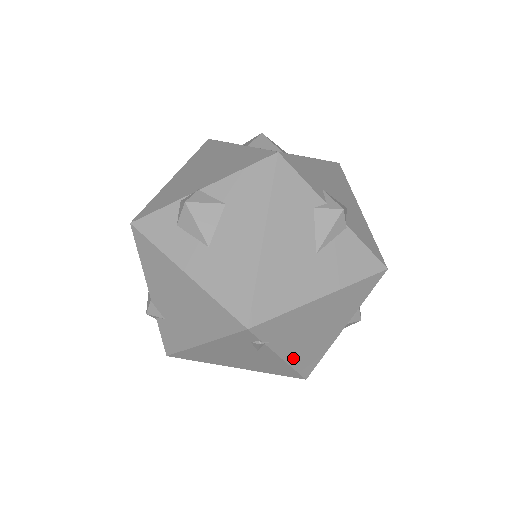
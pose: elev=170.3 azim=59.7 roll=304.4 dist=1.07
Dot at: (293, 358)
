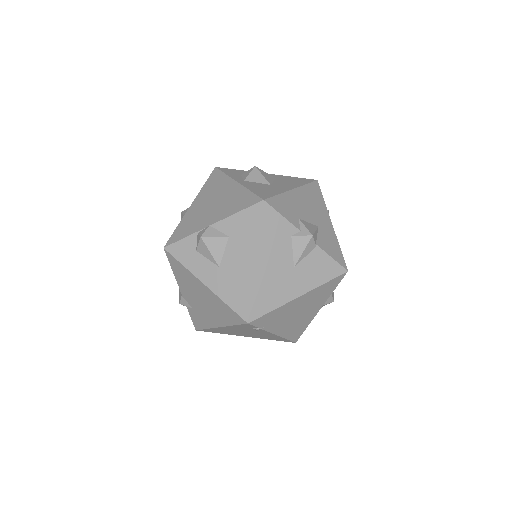
Dot at: (283, 333)
